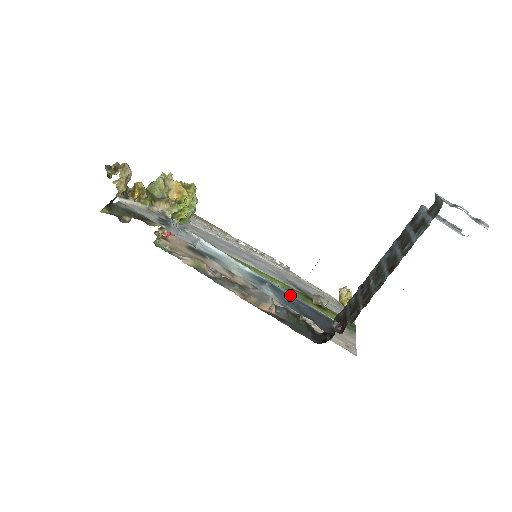
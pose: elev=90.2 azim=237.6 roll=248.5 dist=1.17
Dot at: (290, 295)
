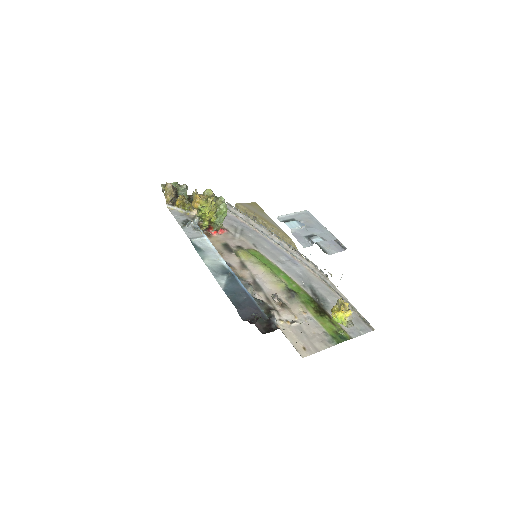
Dot at: (243, 287)
